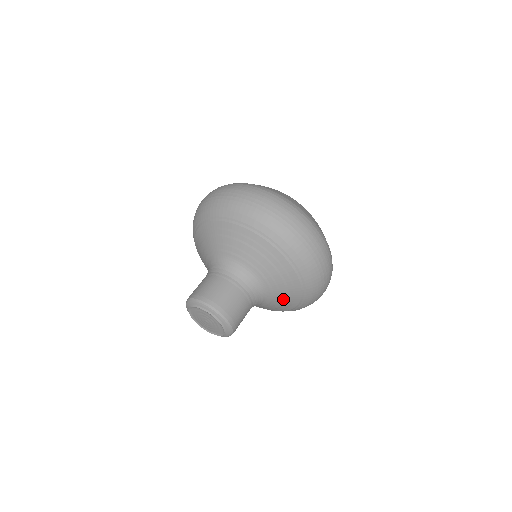
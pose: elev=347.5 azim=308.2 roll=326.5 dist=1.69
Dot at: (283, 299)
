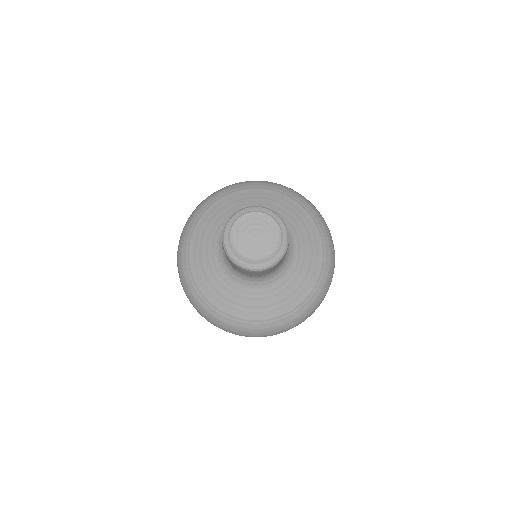
Dot at: (302, 276)
